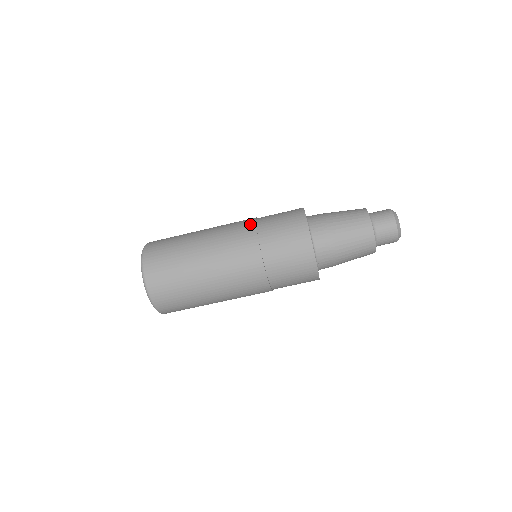
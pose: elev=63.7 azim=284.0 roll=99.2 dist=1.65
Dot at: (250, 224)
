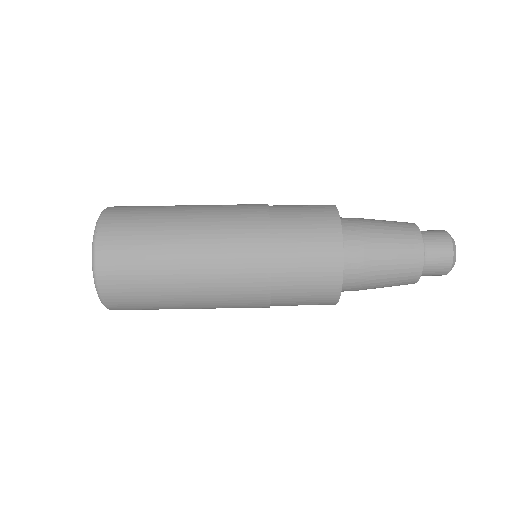
Dot at: (260, 204)
